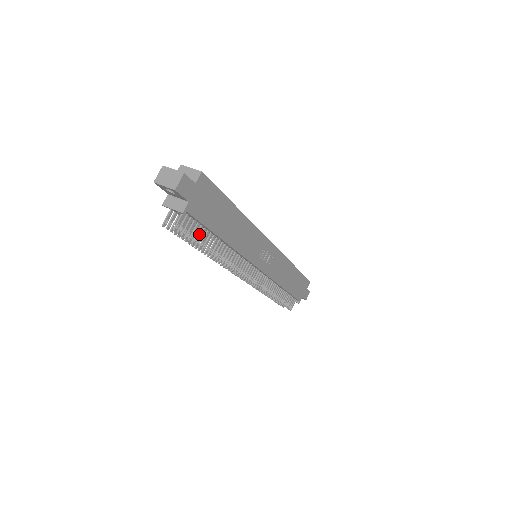
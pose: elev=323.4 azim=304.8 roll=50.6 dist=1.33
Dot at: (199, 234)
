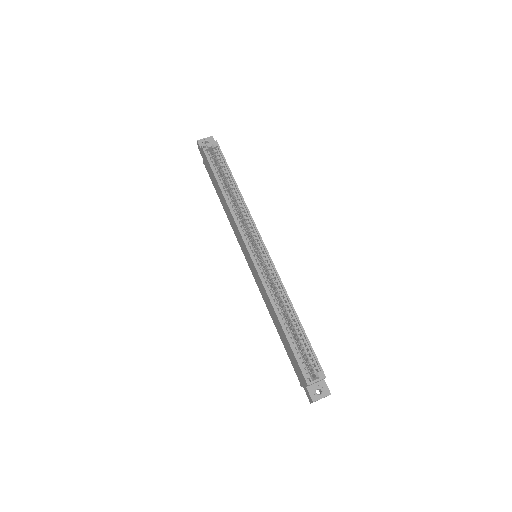
Dot at: occluded
